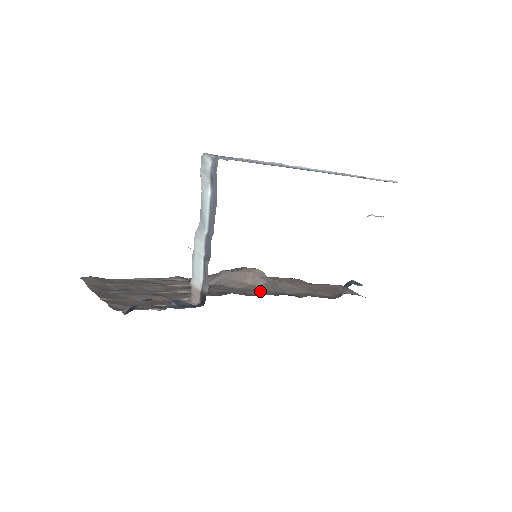
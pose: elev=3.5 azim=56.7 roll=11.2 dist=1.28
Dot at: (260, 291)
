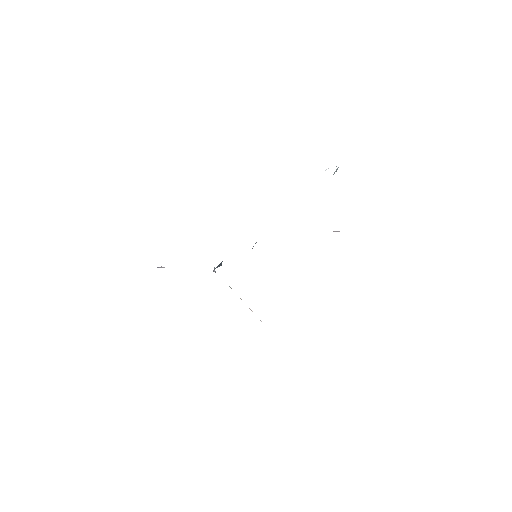
Dot at: occluded
